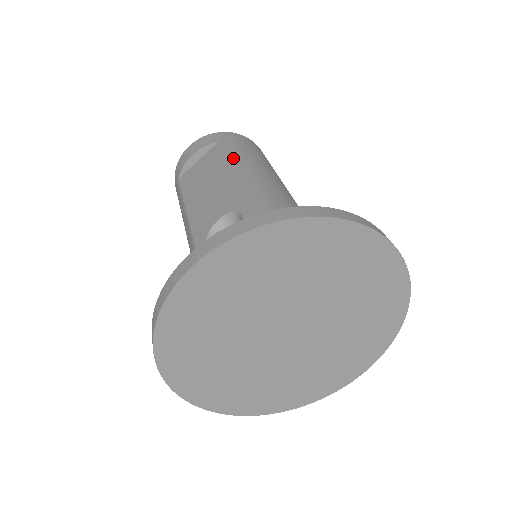
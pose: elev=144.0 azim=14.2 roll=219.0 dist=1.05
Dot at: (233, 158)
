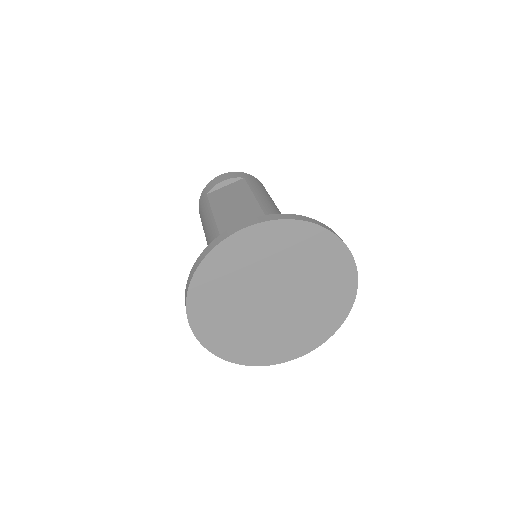
Dot at: (255, 190)
